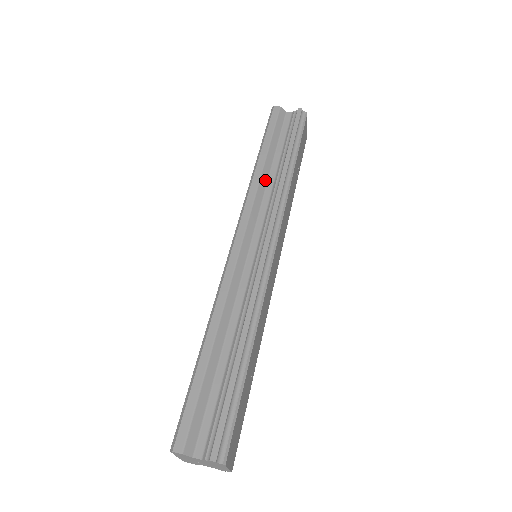
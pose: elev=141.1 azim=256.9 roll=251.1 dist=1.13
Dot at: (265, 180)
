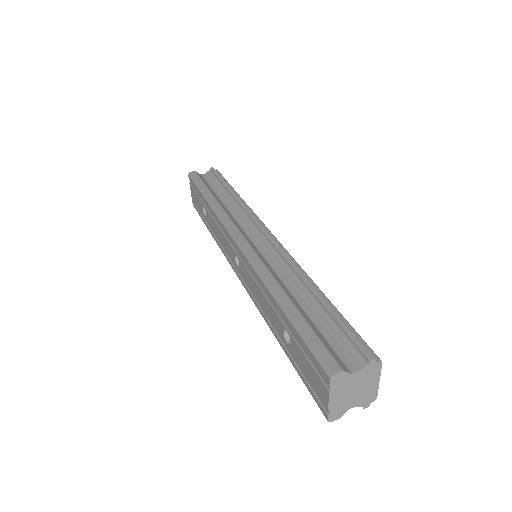
Dot at: (224, 207)
